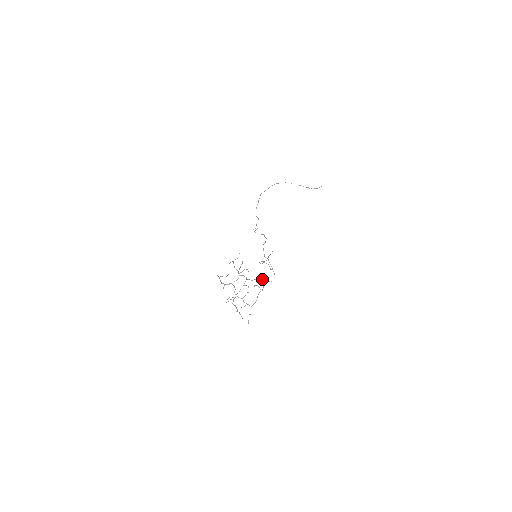
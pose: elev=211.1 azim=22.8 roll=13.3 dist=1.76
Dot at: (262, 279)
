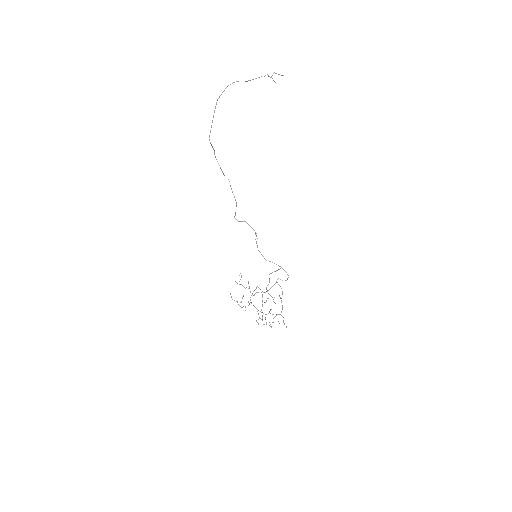
Dot at: (276, 282)
